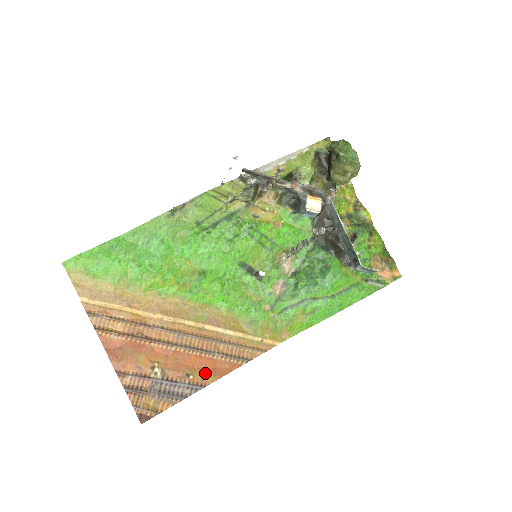
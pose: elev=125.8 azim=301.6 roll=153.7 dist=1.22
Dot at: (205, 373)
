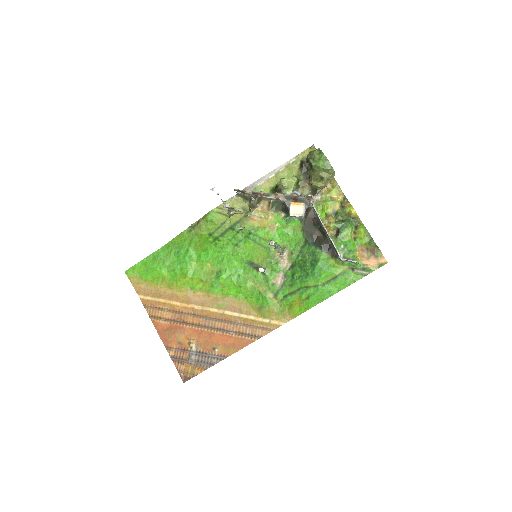
Dot at: (227, 347)
